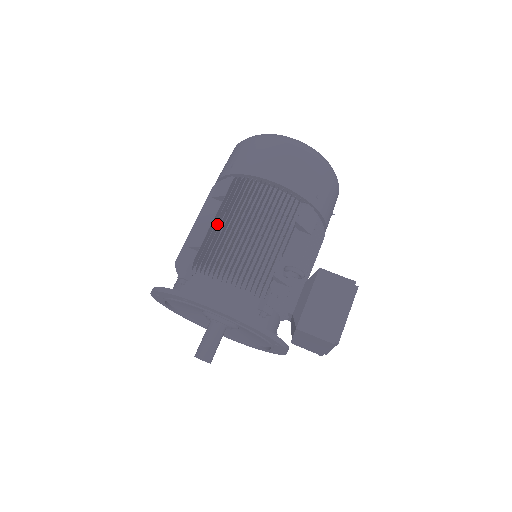
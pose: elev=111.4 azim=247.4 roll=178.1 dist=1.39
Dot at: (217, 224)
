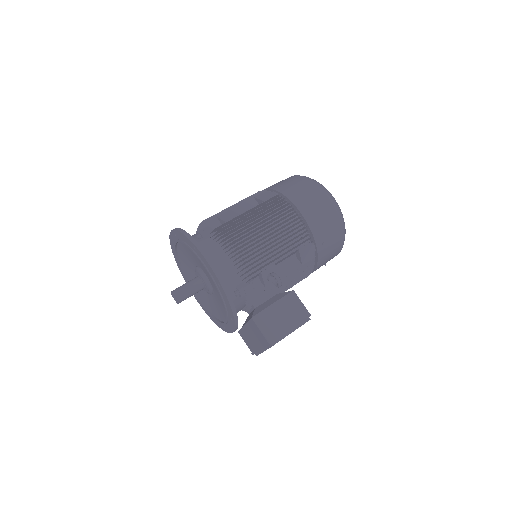
Dot at: (247, 216)
